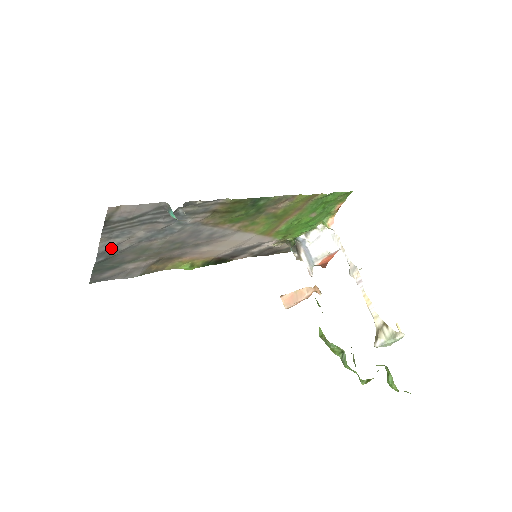
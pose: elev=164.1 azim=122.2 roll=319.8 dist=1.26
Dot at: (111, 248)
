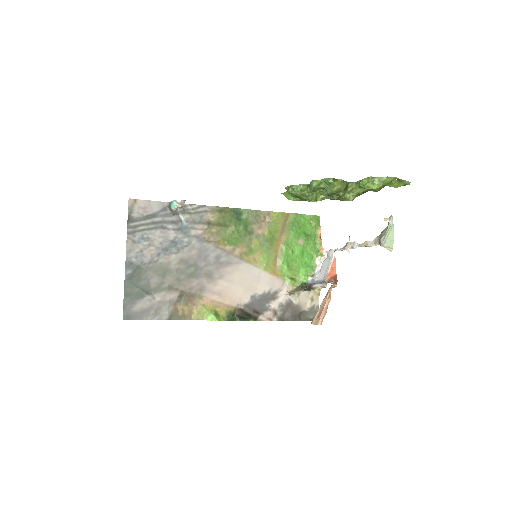
Dot at: (136, 257)
